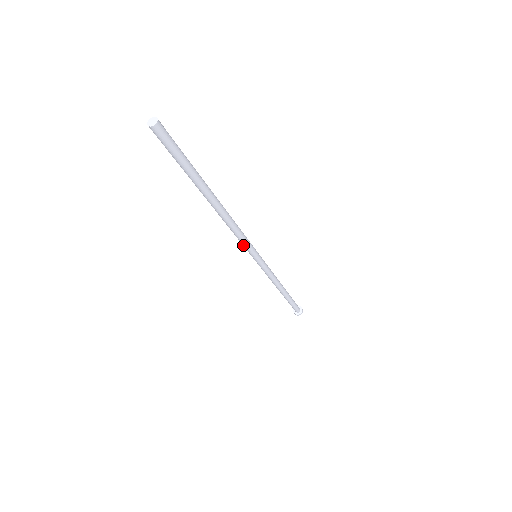
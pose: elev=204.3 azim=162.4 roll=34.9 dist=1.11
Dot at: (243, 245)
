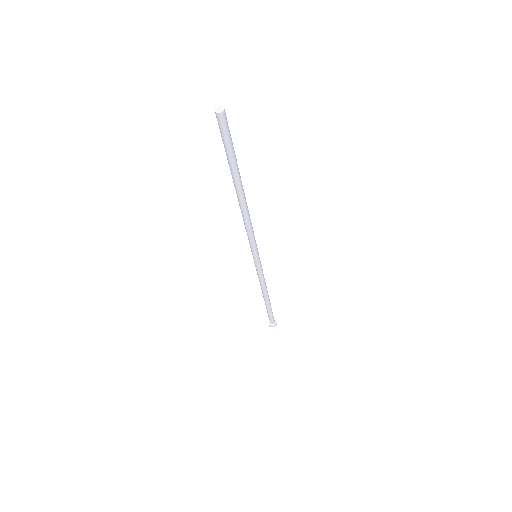
Dot at: (249, 242)
